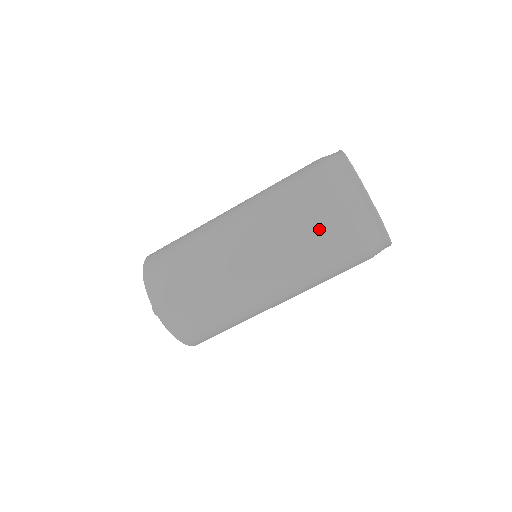
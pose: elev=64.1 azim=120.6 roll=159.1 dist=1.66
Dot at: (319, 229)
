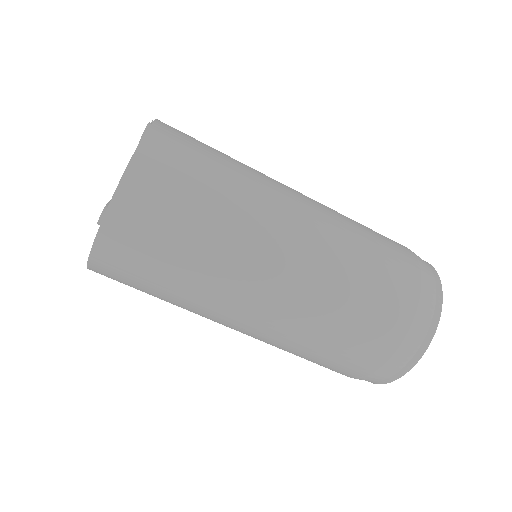
Dot at: (358, 339)
